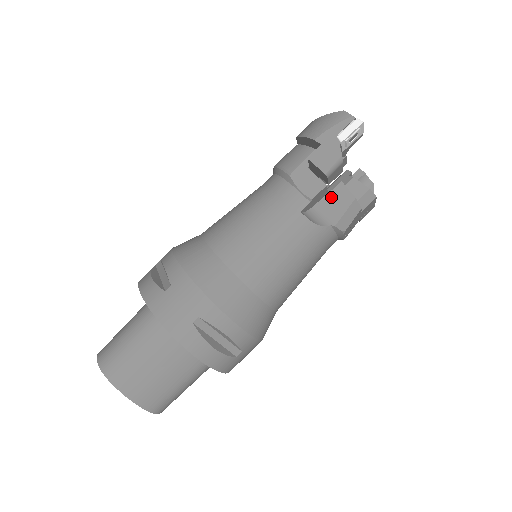
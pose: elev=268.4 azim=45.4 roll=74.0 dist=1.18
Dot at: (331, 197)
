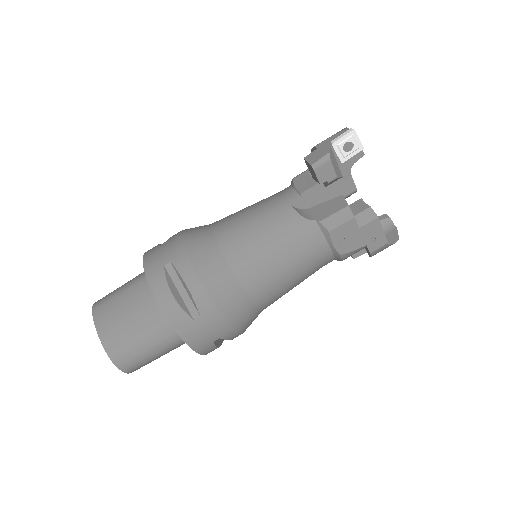
Dot at: (327, 204)
